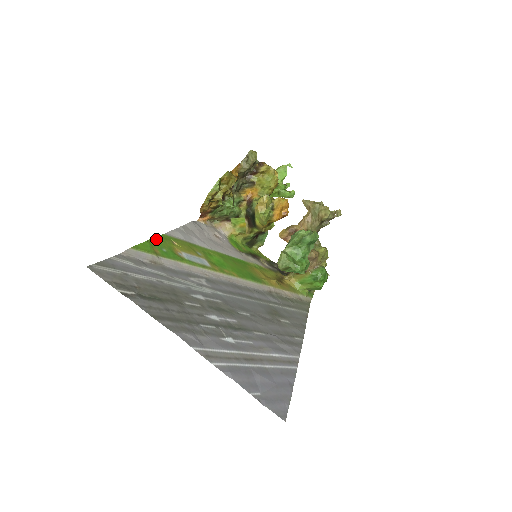
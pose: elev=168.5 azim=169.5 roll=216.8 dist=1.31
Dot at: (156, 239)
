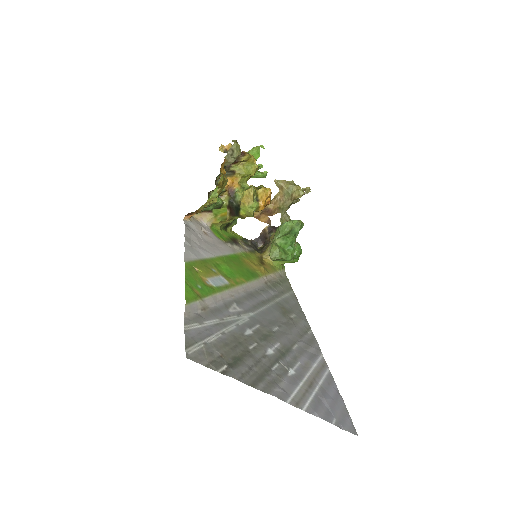
Dot at: (187, 275)
